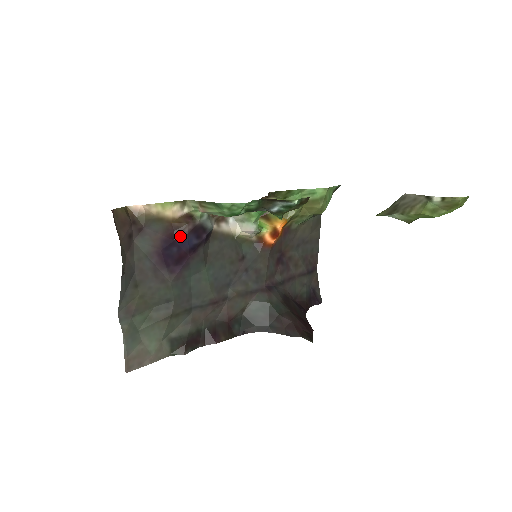
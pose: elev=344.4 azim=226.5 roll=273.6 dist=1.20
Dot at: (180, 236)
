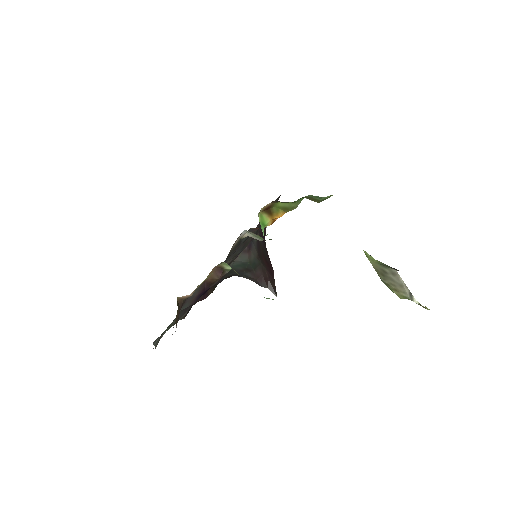
Dot at: (210, 287)
